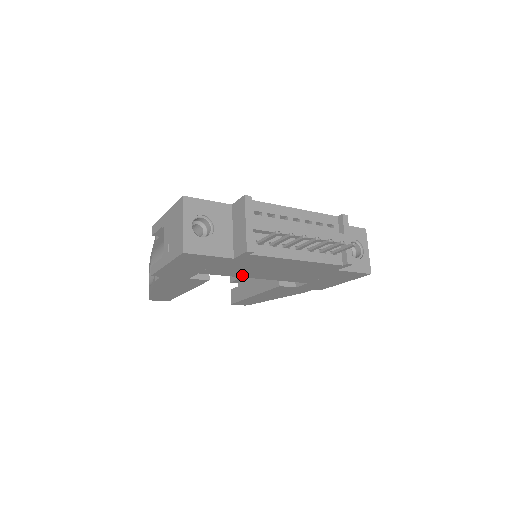
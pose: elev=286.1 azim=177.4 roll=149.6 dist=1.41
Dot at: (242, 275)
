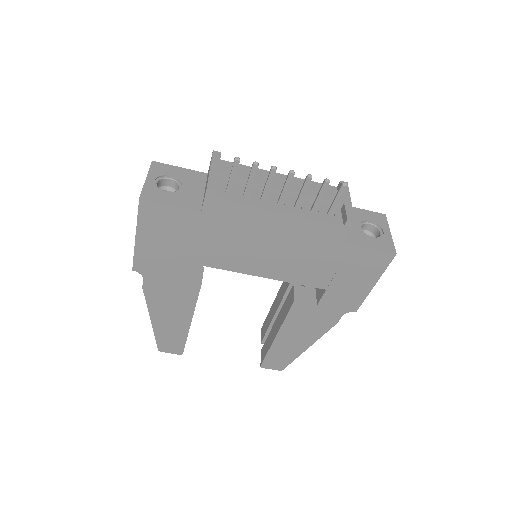
Dot at: (233, 266)
